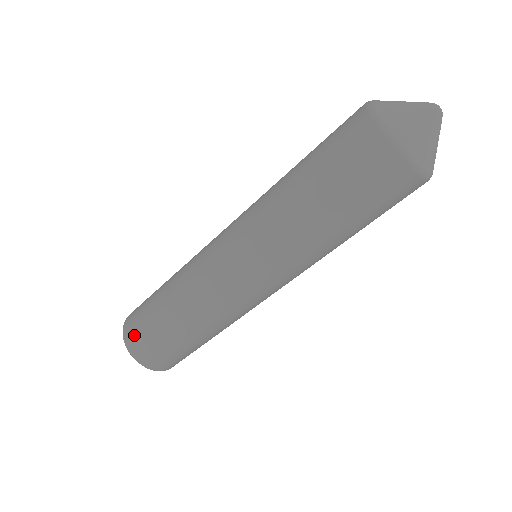
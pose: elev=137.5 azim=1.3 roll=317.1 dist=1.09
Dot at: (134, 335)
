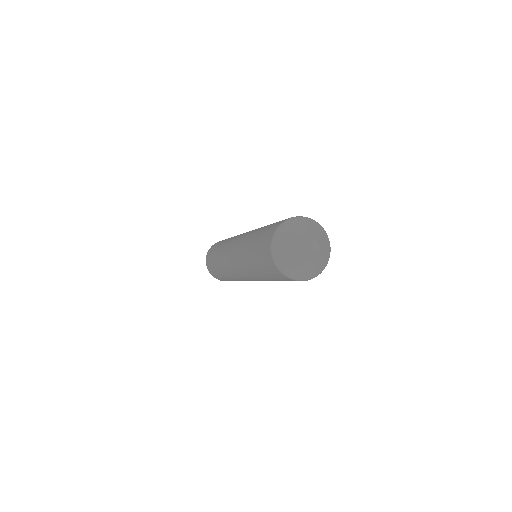
Dot at: occluded
